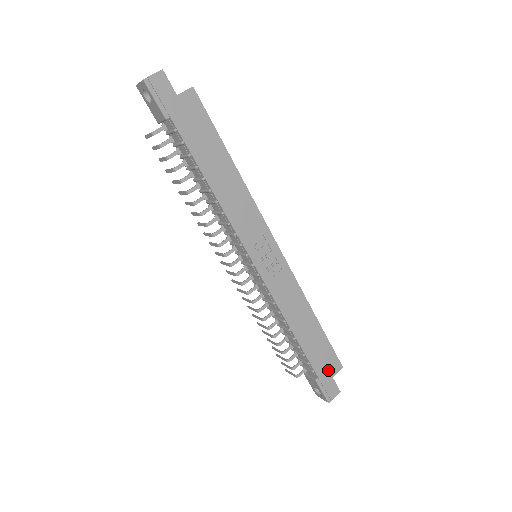
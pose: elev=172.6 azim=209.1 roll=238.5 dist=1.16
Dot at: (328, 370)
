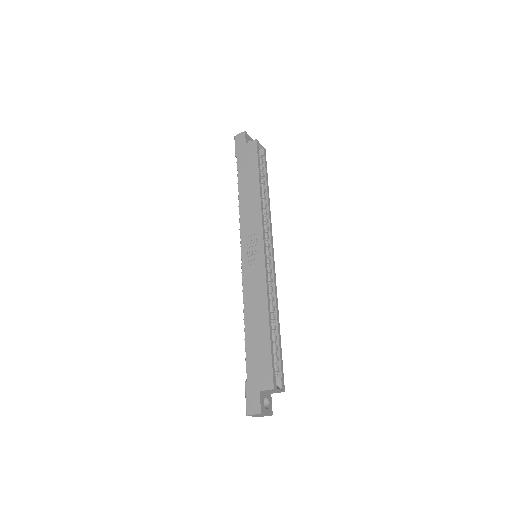
Dot at: (259, 380)
